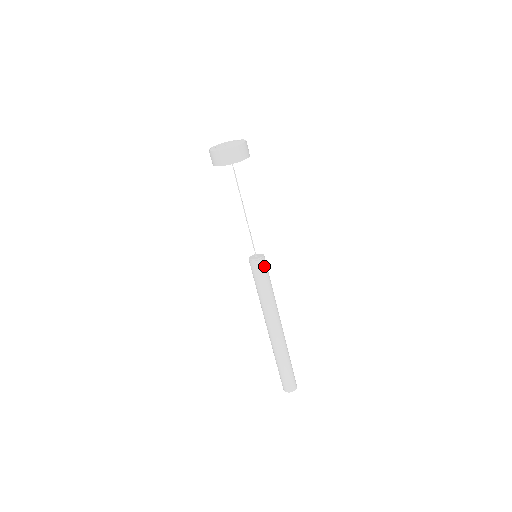
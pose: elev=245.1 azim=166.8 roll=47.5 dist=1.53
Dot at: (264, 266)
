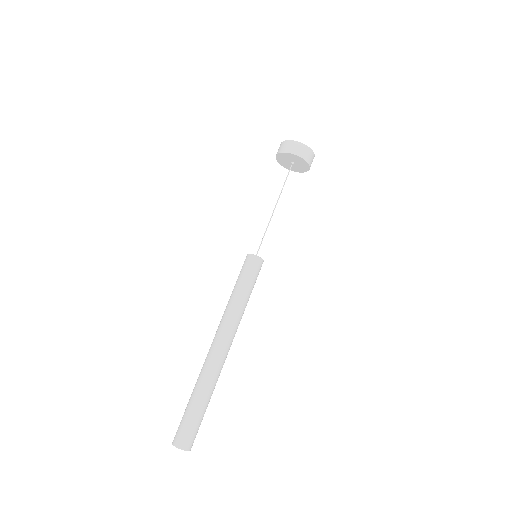
Dot at: (256, 266)
